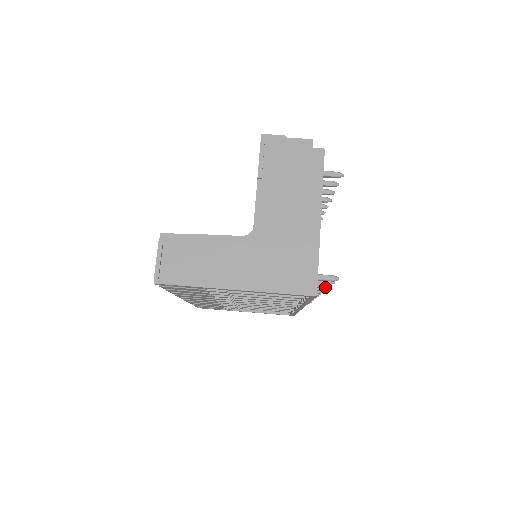
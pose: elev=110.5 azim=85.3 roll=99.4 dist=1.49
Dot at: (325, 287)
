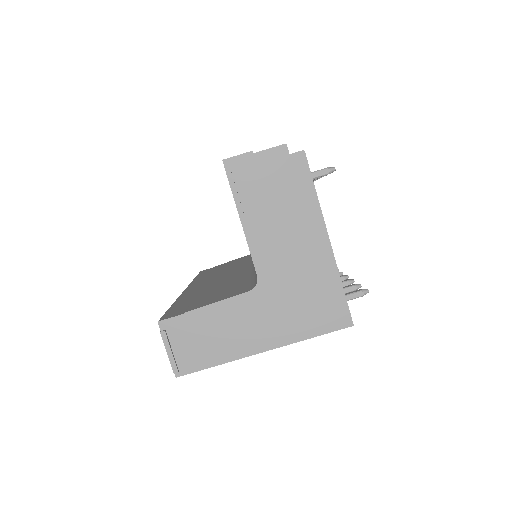
Dot at: occluded
